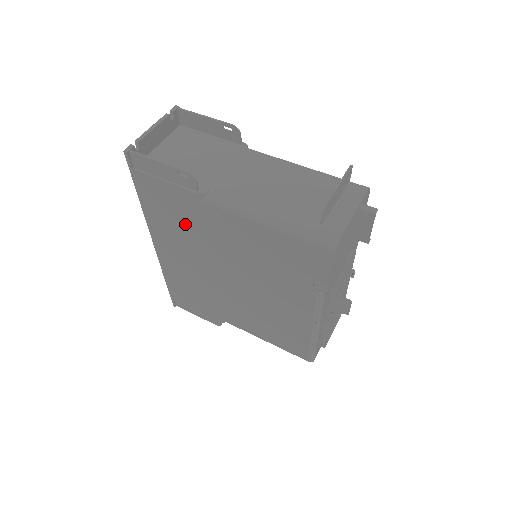
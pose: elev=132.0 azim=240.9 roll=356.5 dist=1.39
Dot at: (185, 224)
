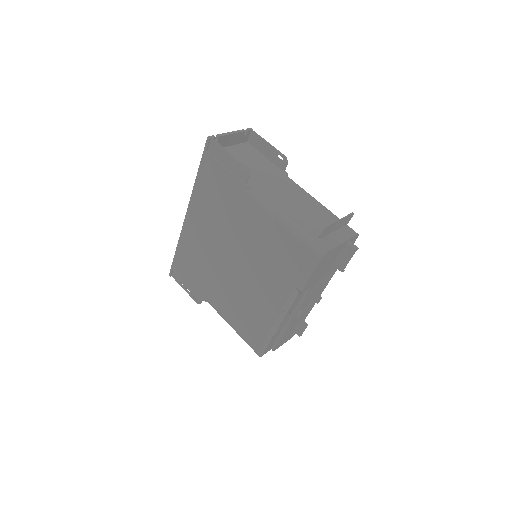
Dot at: (222, 206)
